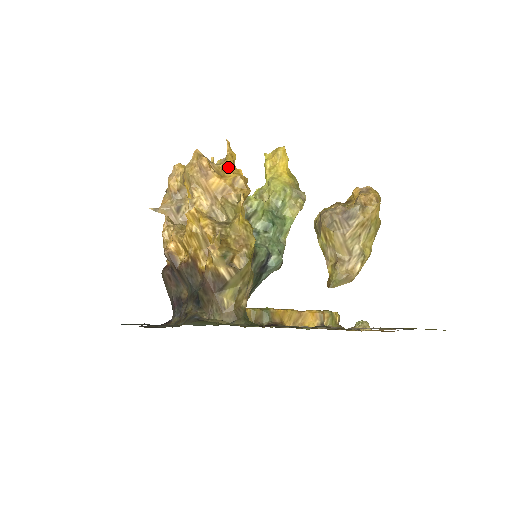
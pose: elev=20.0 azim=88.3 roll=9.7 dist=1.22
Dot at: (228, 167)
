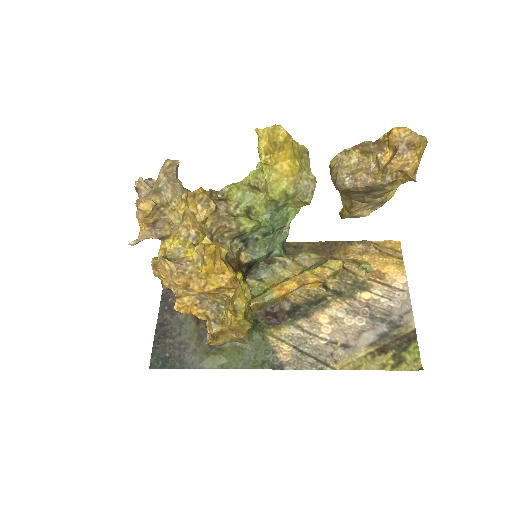
Dot at: (209, 273)
